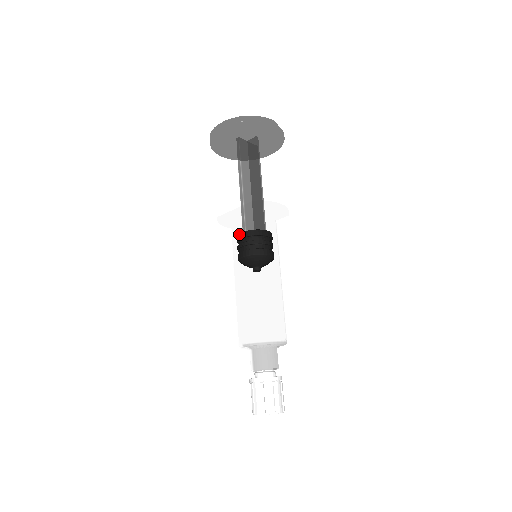
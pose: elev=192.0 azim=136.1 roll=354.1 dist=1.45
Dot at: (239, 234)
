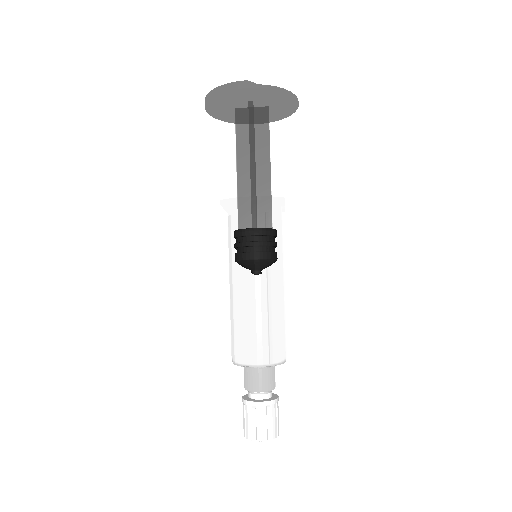
Dot at: (228, 235)
